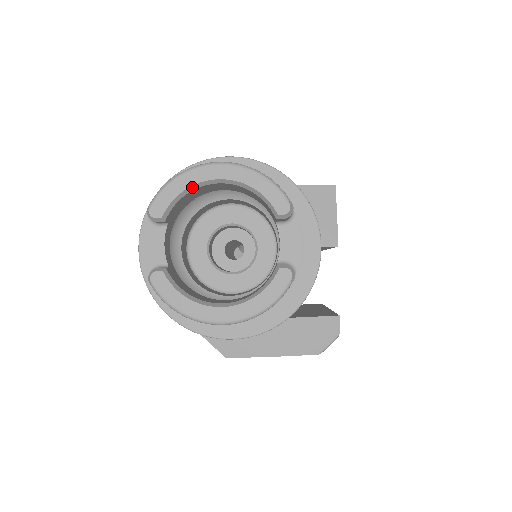
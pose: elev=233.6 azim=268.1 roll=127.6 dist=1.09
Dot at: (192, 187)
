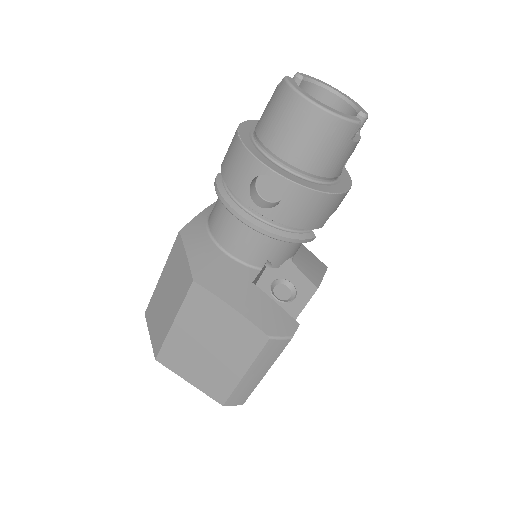
Dot at: (322, 84)
